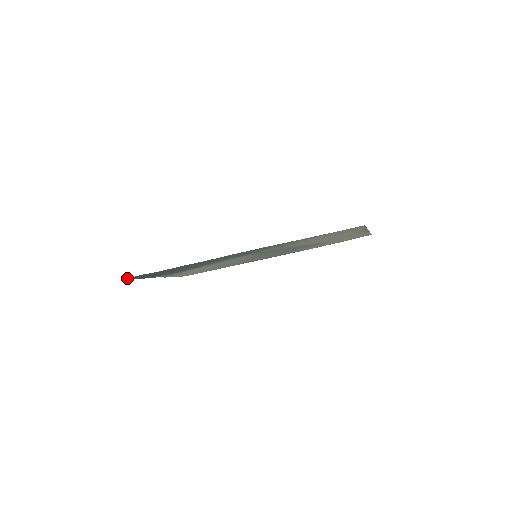
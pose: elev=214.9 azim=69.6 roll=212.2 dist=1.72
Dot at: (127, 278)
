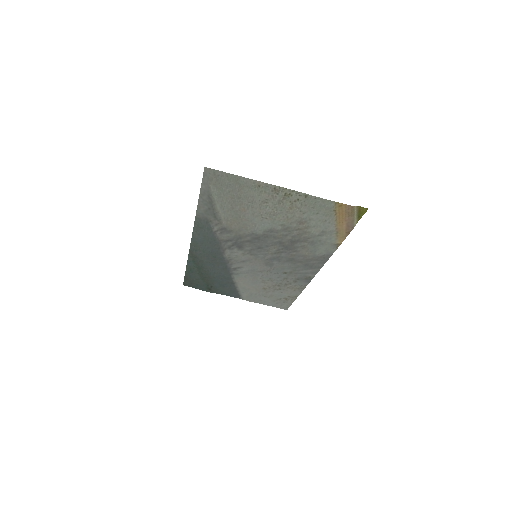
Dot at: (188, 286)
